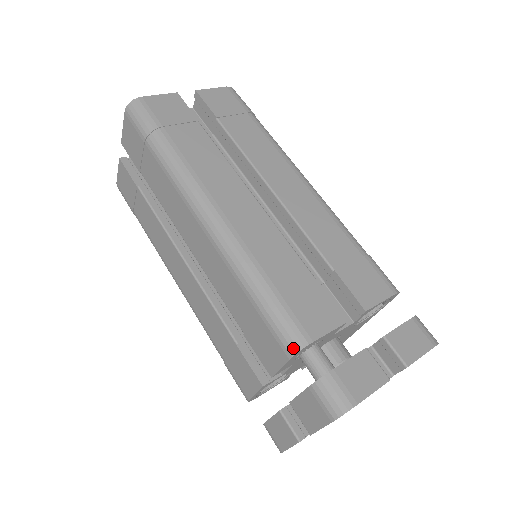
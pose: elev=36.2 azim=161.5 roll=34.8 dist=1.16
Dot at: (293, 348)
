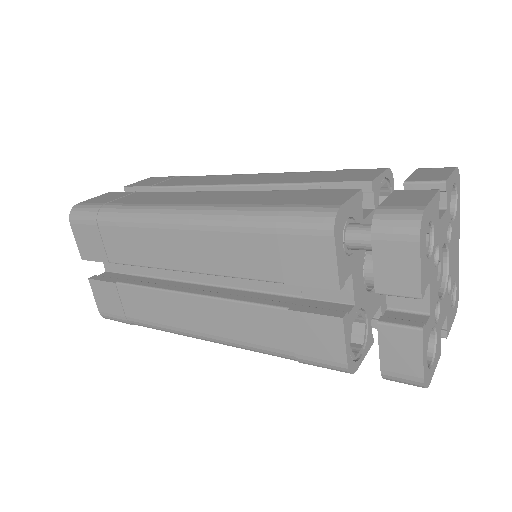
Dot at: (328, 222)
